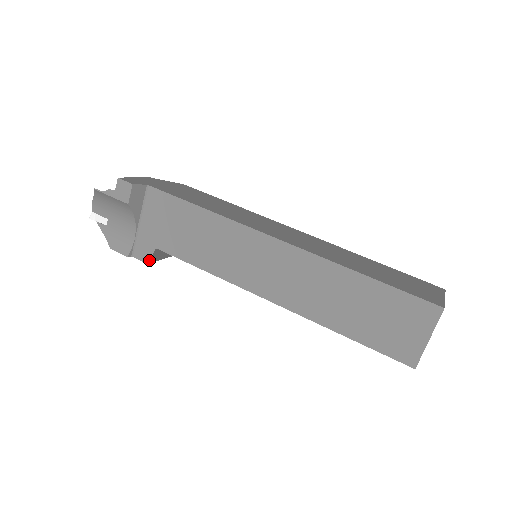
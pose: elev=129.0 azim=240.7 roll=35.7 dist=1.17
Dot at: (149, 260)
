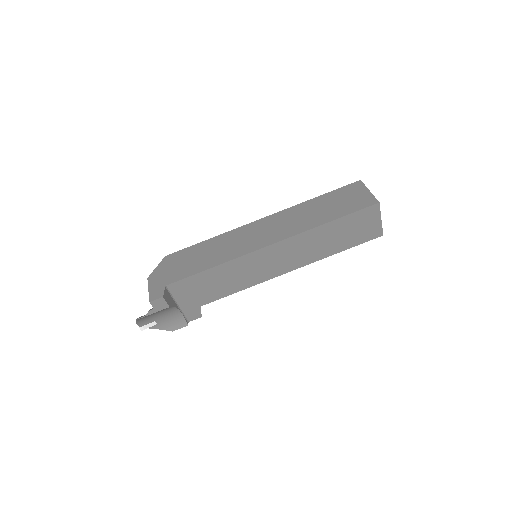
Dot at: (201, 315)
